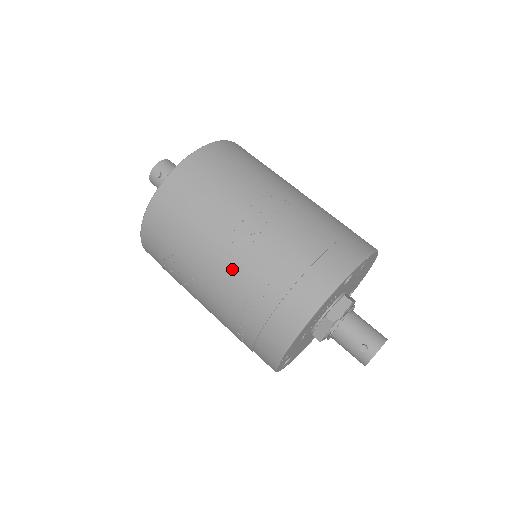
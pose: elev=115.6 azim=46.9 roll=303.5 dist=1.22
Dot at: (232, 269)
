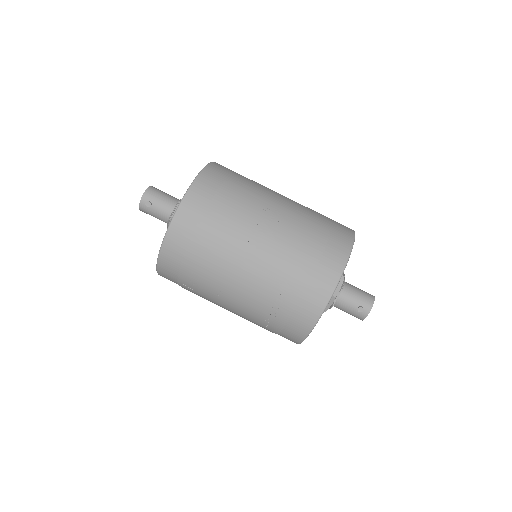
Dot at: (254, 282)
